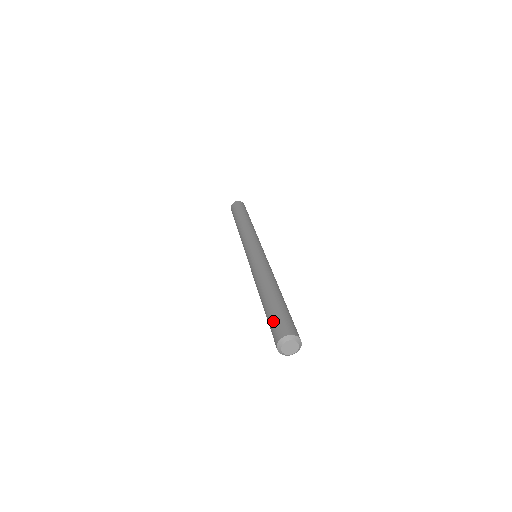
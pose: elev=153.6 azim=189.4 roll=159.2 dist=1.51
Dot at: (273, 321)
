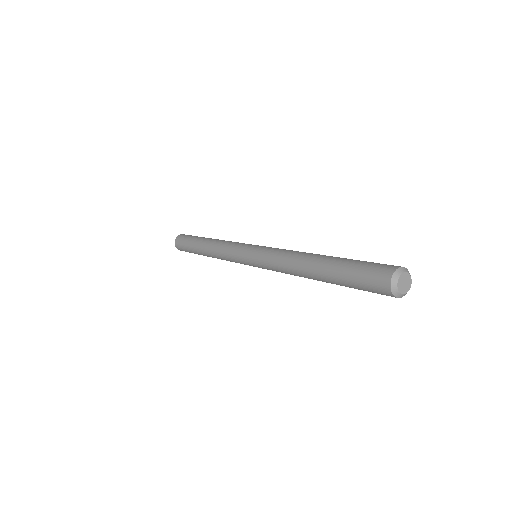
Dot at: (365, 264)
